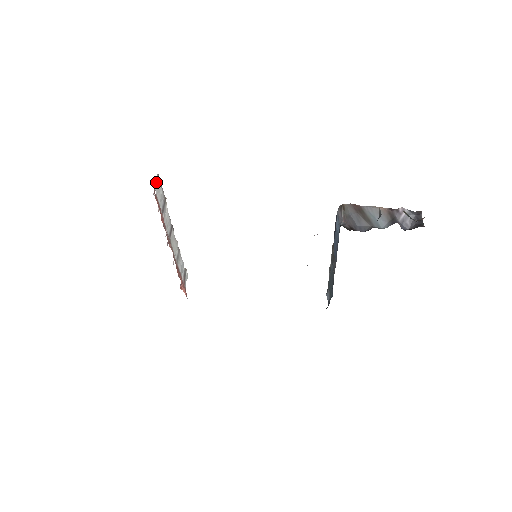
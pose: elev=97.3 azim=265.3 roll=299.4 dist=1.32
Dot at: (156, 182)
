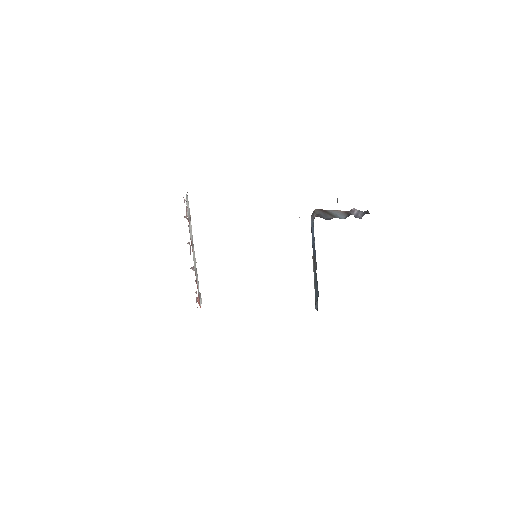
Dot at: (186, 195)
